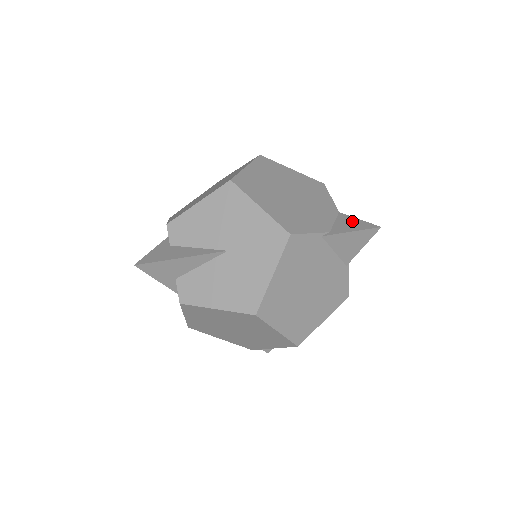
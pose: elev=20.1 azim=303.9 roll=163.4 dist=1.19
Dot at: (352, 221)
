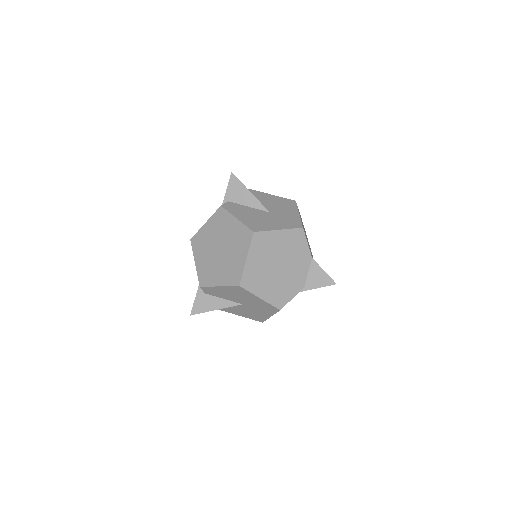
Dot at: (319, 274)
